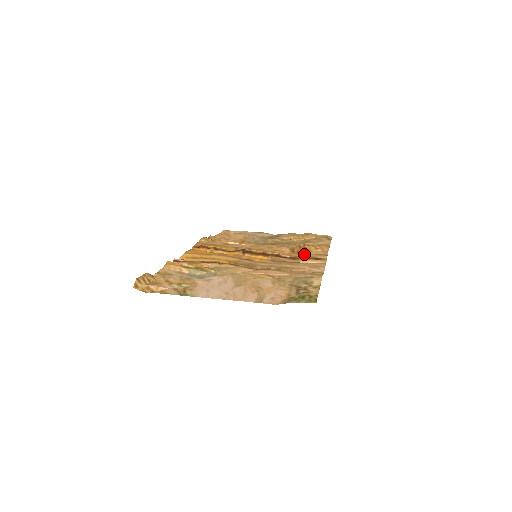
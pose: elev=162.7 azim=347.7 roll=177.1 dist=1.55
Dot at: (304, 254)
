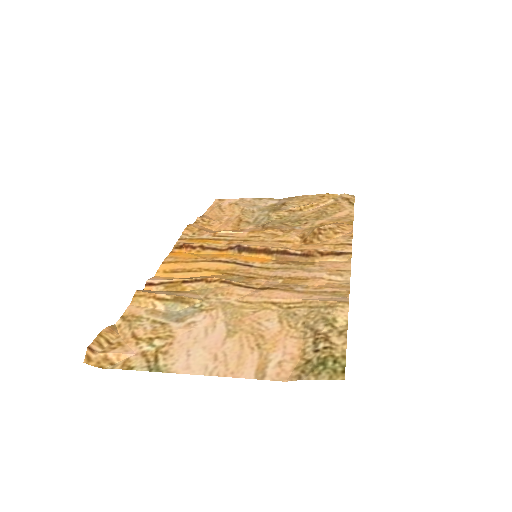
Dot at: (320, 245)
